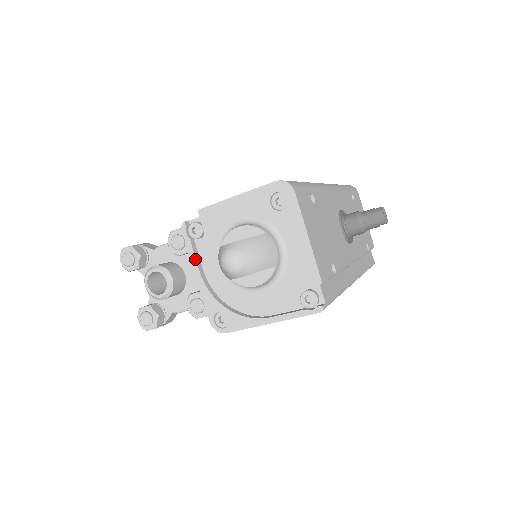
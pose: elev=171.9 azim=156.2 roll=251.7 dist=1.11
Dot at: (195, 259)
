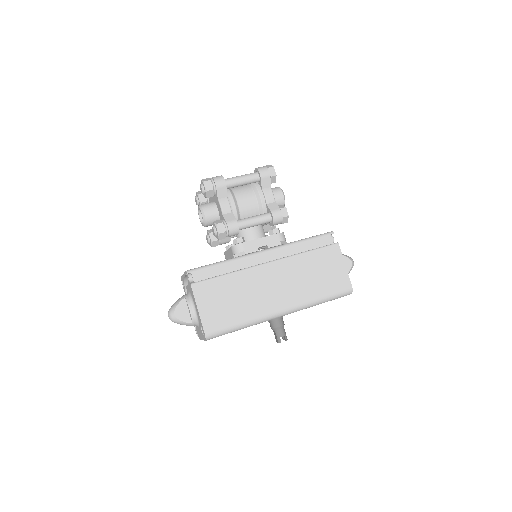
Dot at: occluded
